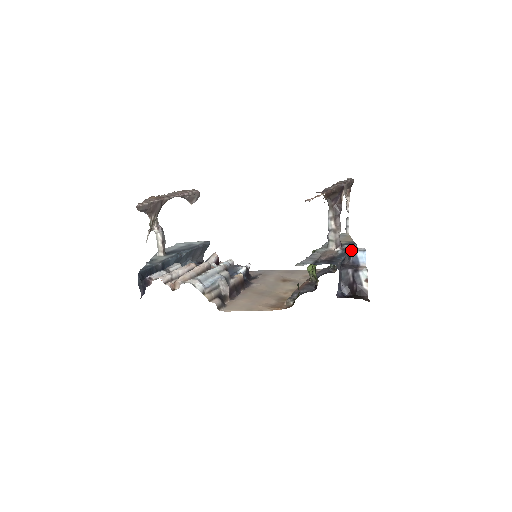
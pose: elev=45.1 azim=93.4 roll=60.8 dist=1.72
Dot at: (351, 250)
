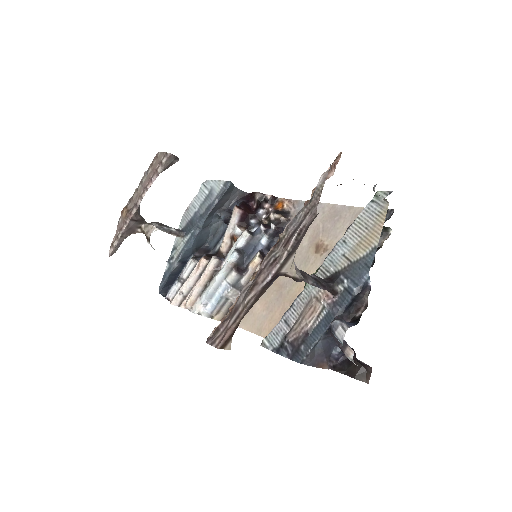
Dot at: (330, 327)
